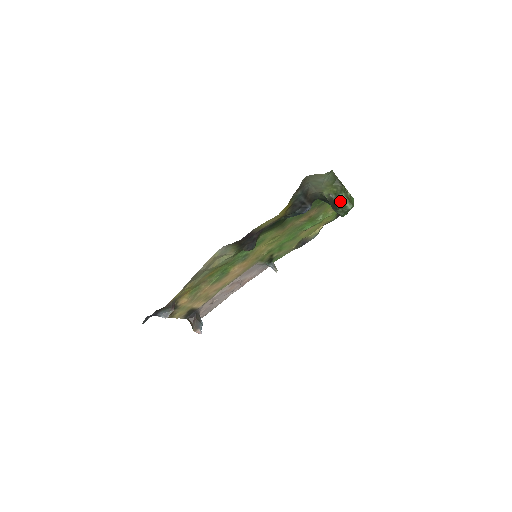
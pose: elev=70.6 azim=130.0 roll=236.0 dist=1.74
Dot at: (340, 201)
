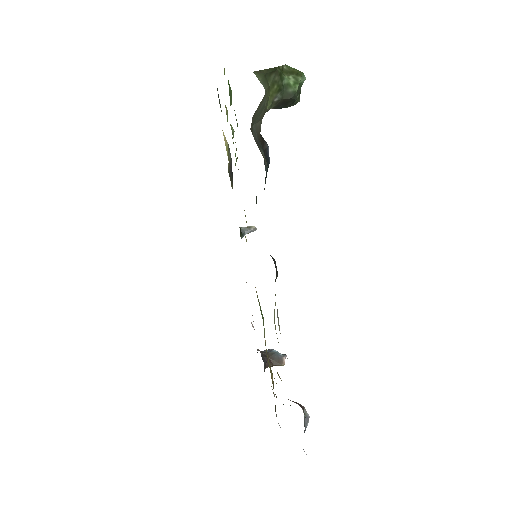
Dot at: (292, 89)
